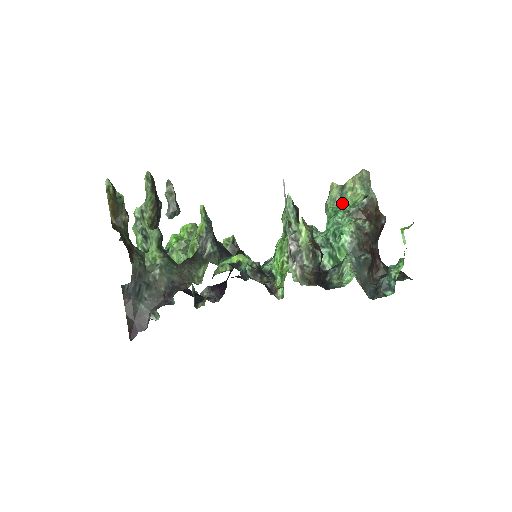
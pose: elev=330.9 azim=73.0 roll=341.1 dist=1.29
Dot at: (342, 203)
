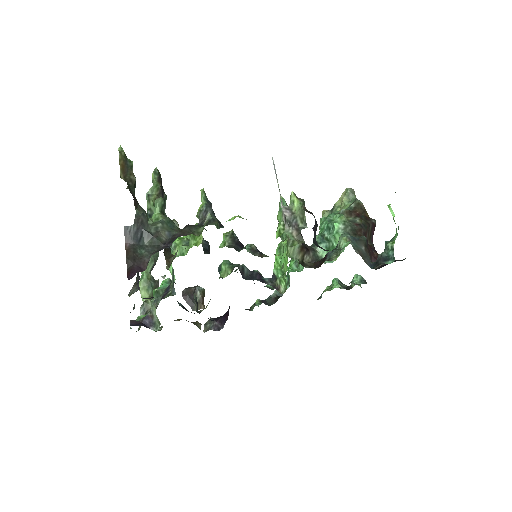
Dot at: occluded
